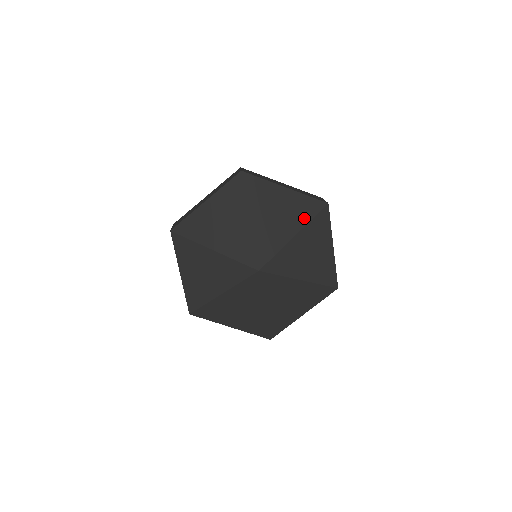
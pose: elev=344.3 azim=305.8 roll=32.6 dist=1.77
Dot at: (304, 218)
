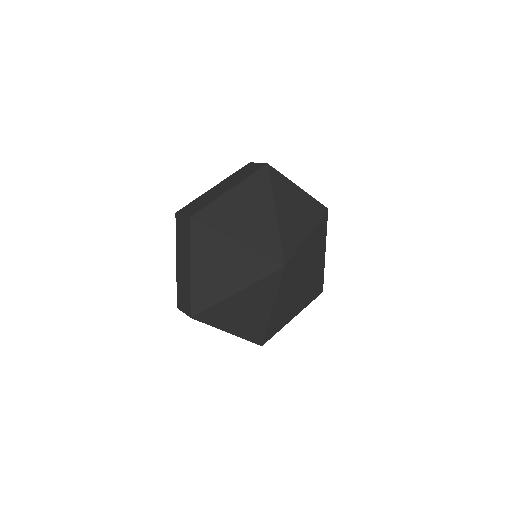
Dot at: (313, 219)
